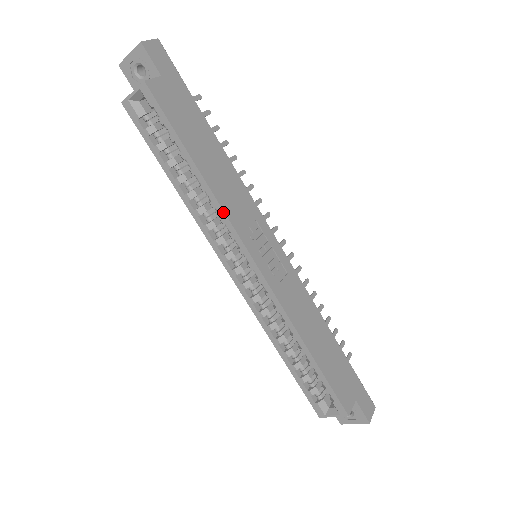
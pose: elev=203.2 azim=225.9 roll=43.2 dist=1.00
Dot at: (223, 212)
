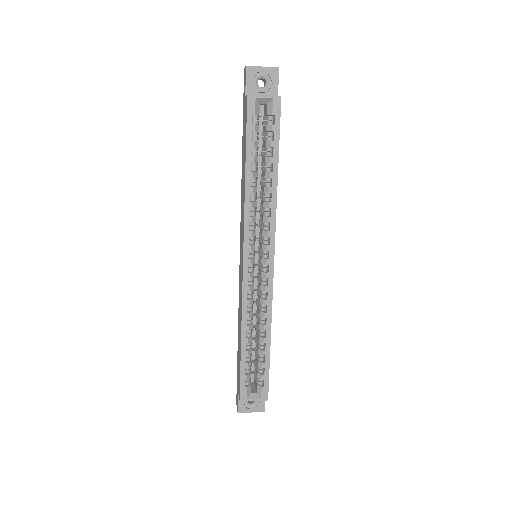
Dot at: (275, 214)
